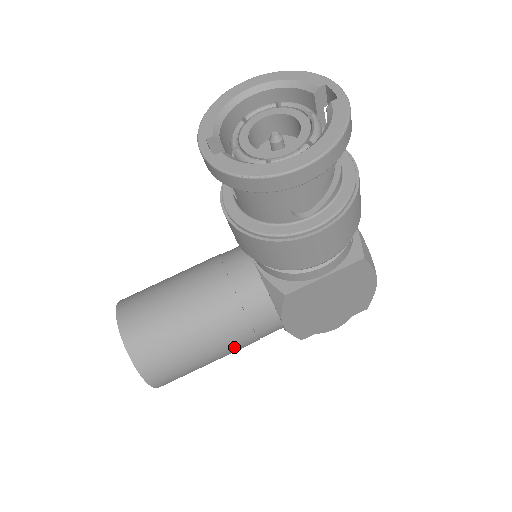
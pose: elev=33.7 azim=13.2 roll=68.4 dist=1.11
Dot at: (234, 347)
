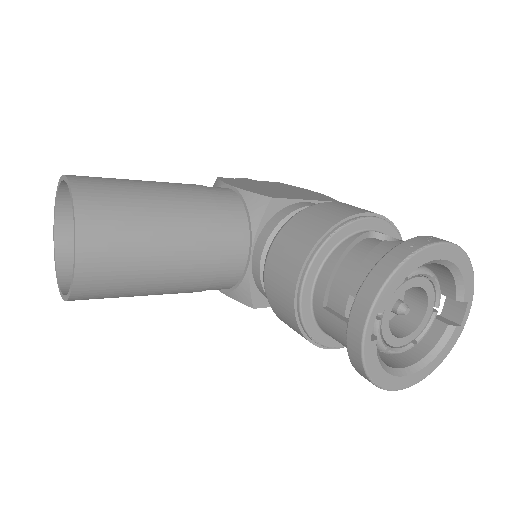
Dot at: occluded
